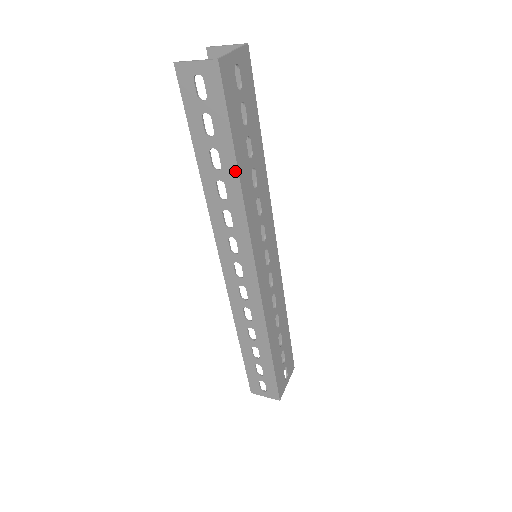
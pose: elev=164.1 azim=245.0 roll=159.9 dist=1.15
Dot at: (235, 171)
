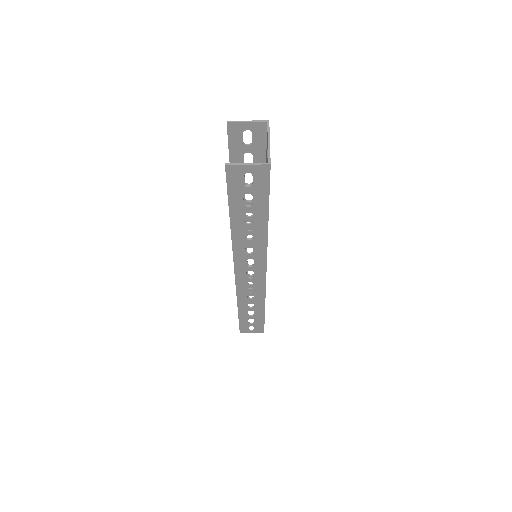
Dot at: (265, 224)
